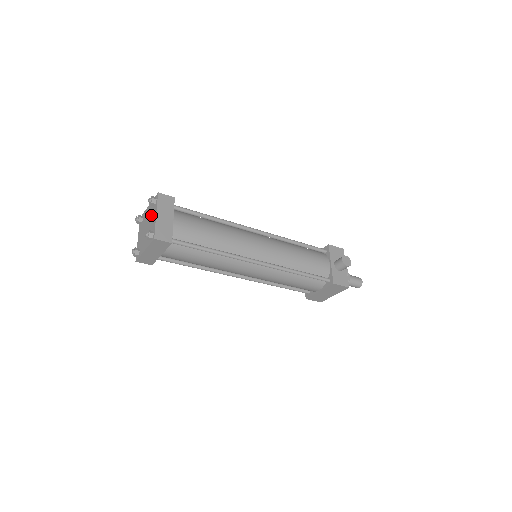
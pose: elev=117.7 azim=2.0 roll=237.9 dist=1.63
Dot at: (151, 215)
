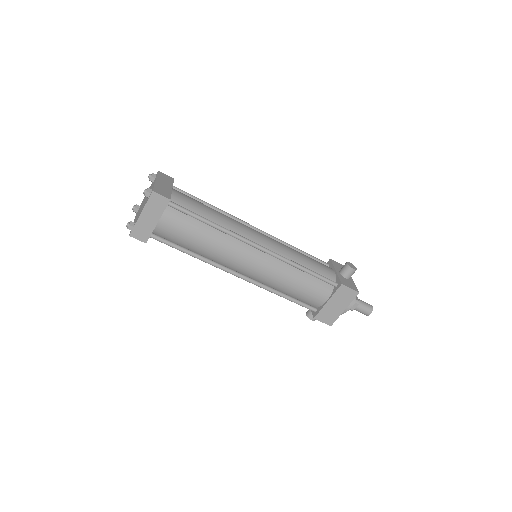
Dot at: occluded
